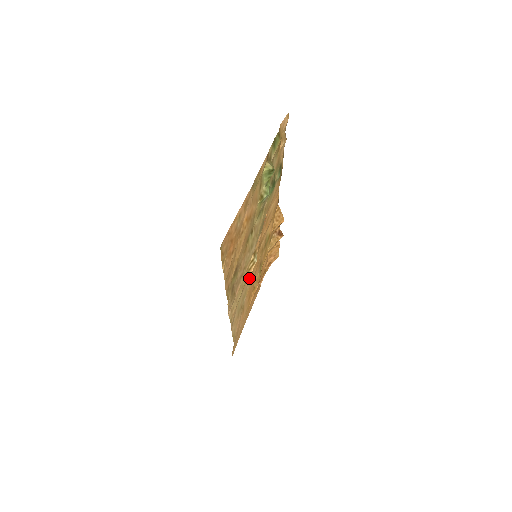
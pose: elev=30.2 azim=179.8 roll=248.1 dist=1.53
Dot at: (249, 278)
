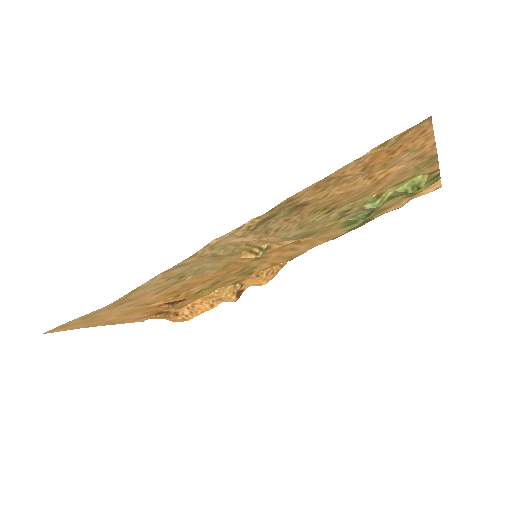
Dot at: (221, 265)
